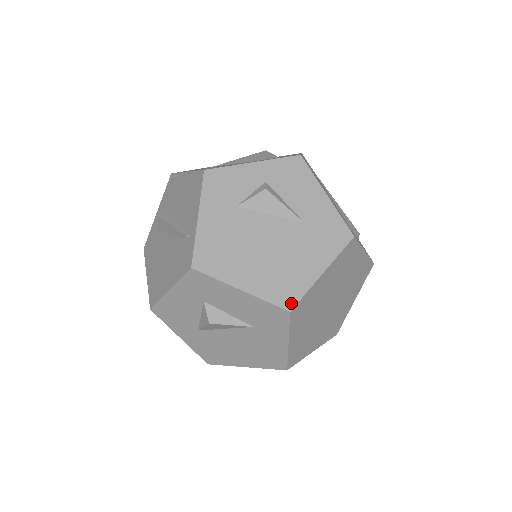
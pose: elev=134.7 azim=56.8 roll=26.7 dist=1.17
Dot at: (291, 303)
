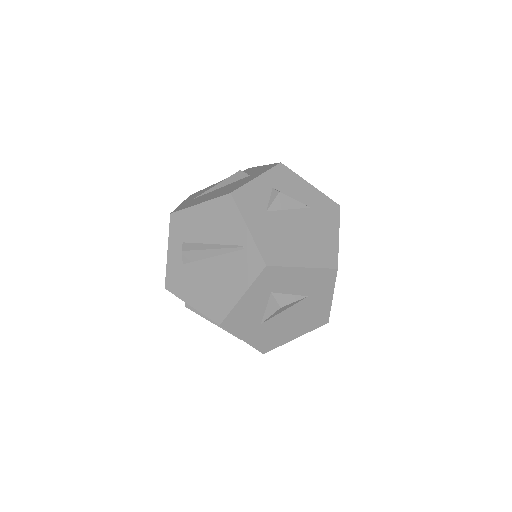
Dot at: (335, 263)
